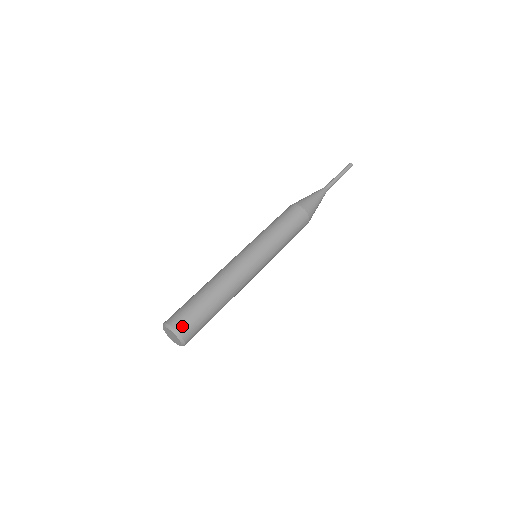
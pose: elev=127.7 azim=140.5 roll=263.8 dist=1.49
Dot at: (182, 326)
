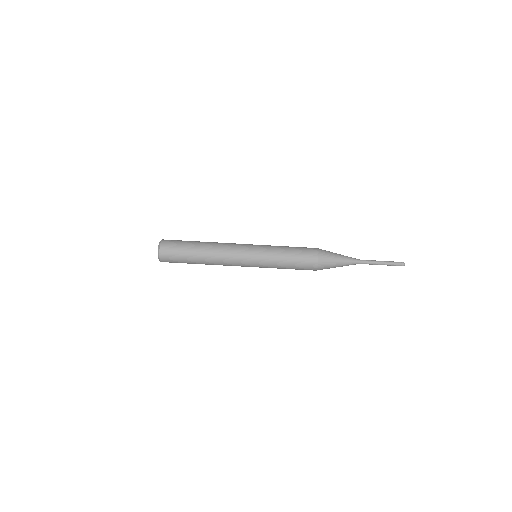
Dot at: (165, 254)
